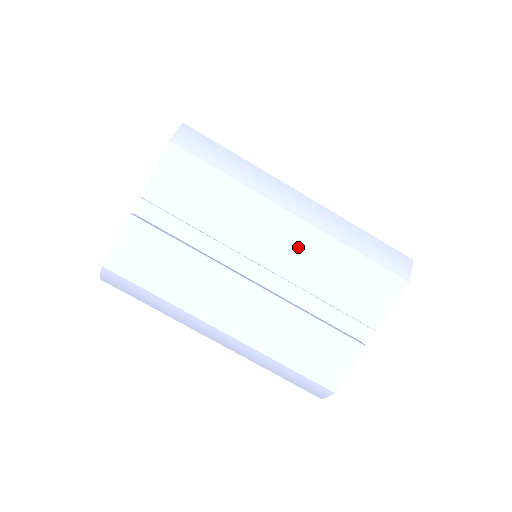
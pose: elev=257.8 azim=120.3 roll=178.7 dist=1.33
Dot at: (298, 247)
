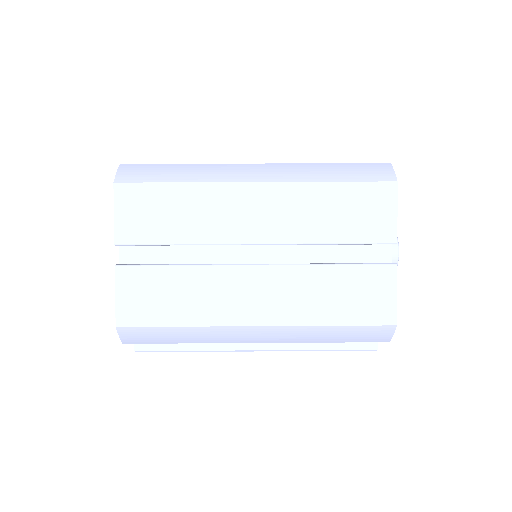
Dot at: occluded
